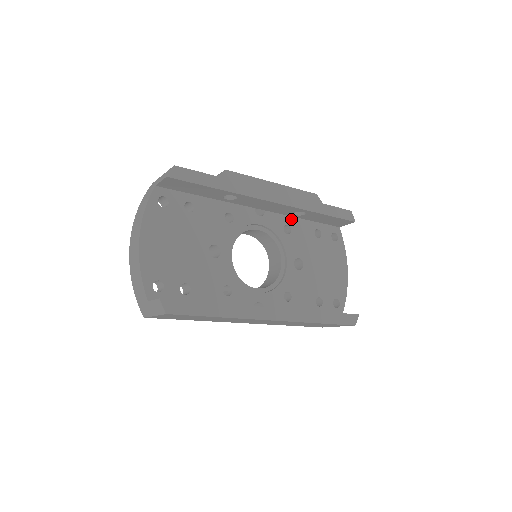
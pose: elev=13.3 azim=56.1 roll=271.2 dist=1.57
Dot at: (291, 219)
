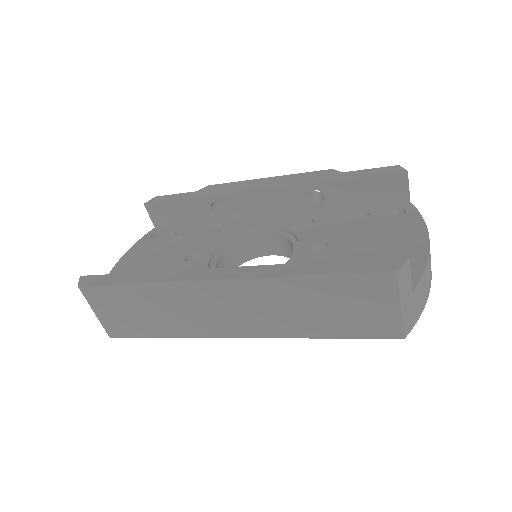
Dot at: (316, 214)
